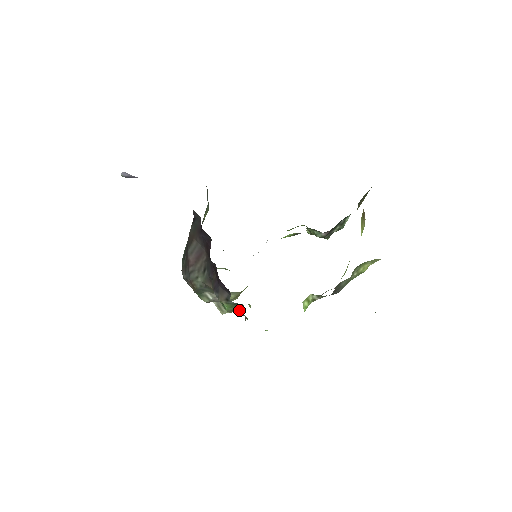
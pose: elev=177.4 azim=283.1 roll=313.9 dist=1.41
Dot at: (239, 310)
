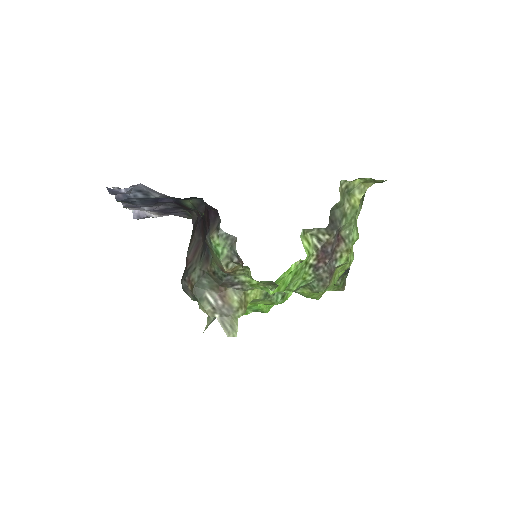
Dot at: (233, 250)
